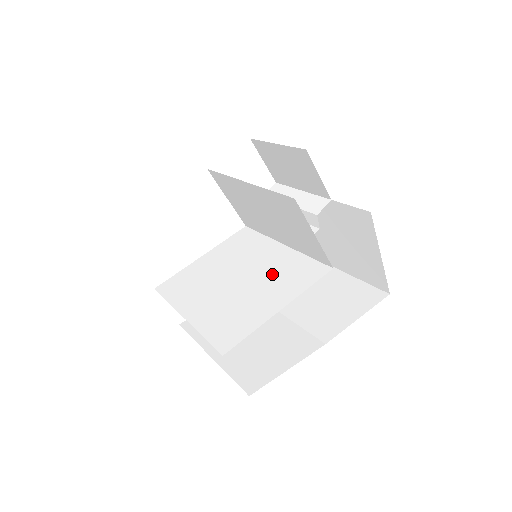
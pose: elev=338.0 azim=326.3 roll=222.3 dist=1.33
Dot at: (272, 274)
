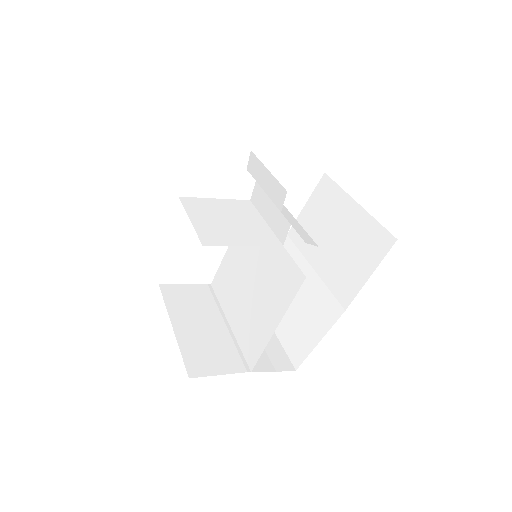
Dot at: (269, 279)
